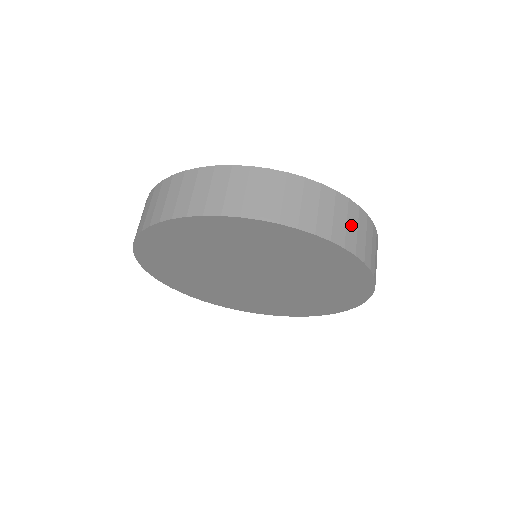
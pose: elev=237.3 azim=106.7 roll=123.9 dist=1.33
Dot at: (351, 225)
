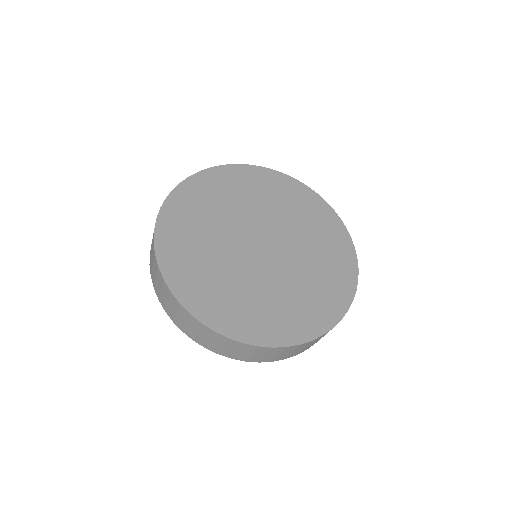
Dot at: occluded
